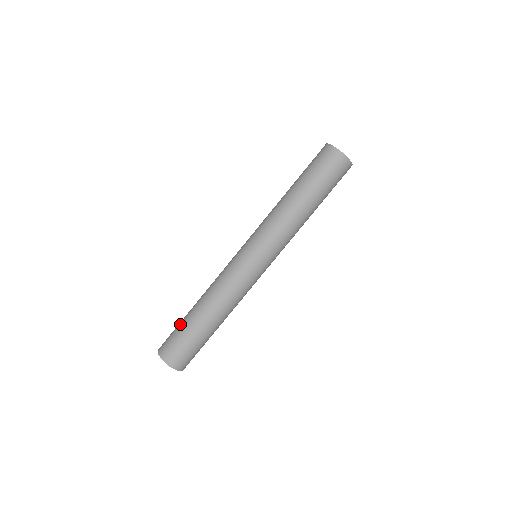
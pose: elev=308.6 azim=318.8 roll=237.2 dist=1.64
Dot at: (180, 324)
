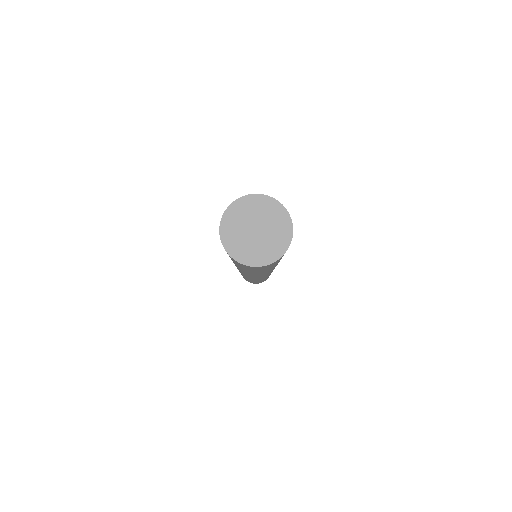
Dot at: occluded
